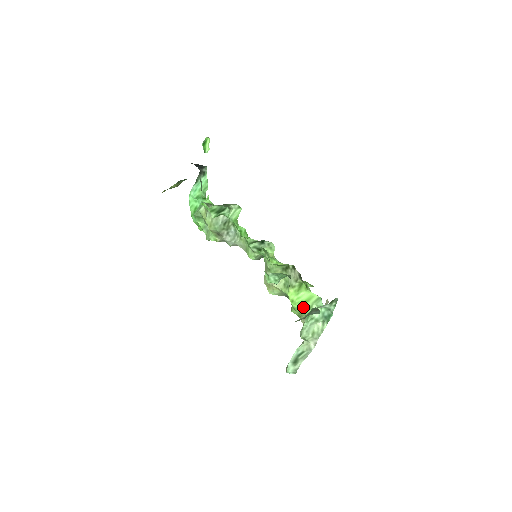
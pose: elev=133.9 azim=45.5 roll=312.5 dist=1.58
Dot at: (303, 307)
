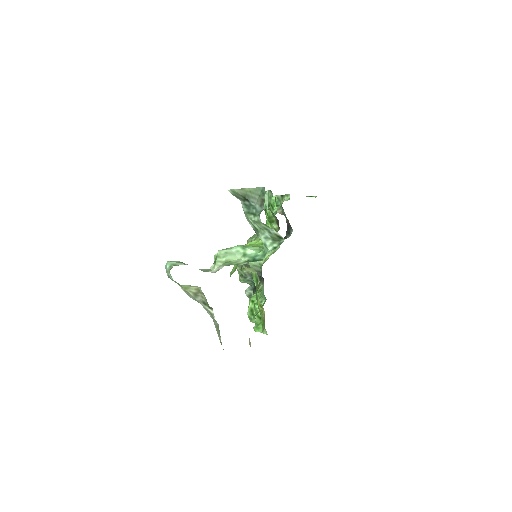
Dot at: occluded
